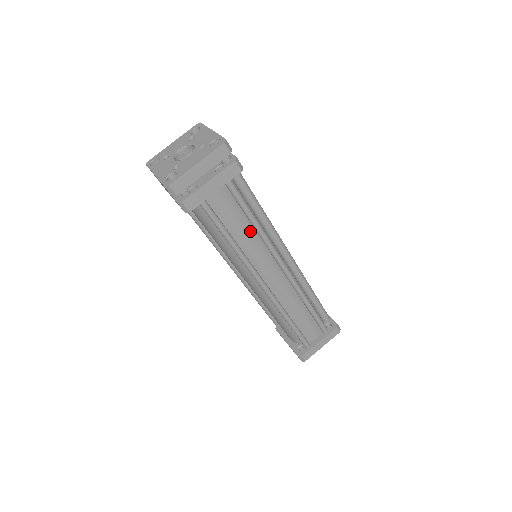
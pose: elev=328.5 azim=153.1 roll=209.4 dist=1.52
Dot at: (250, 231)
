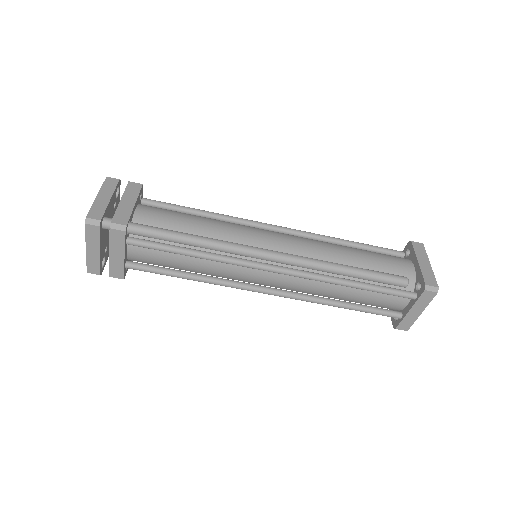
Dot at: (200, 259)
